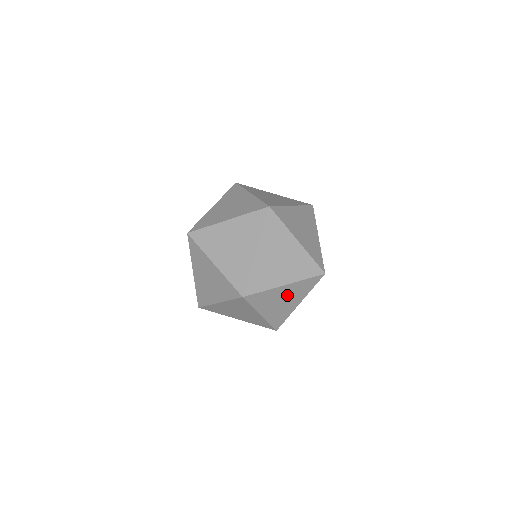
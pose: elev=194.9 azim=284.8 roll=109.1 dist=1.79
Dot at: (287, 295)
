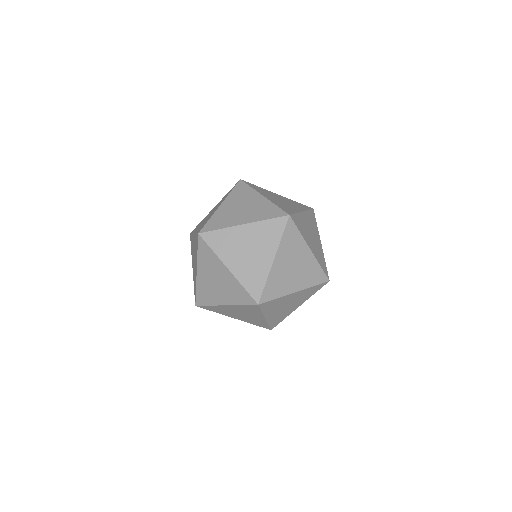
Dot at: (252, 242)
